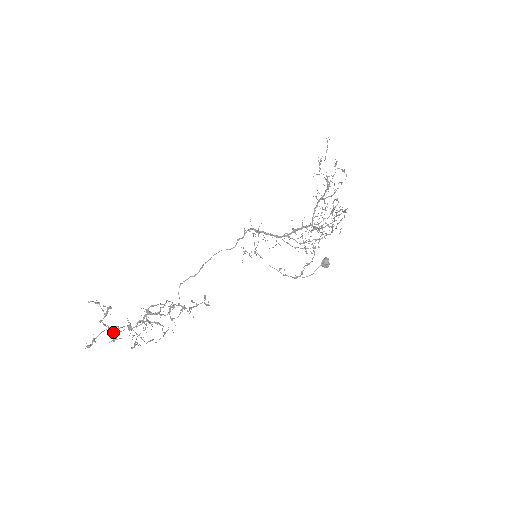
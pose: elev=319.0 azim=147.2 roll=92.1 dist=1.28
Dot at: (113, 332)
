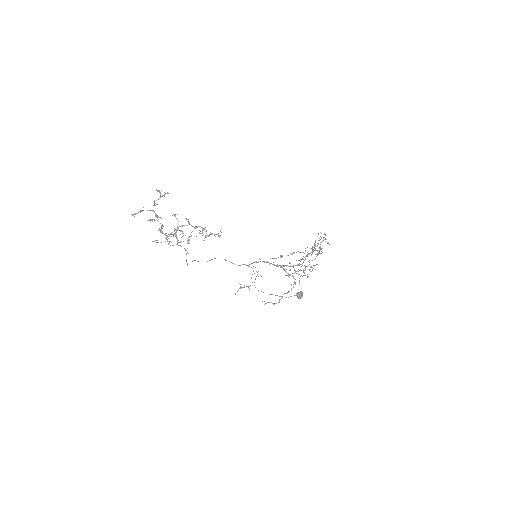
Dot at: occluded
